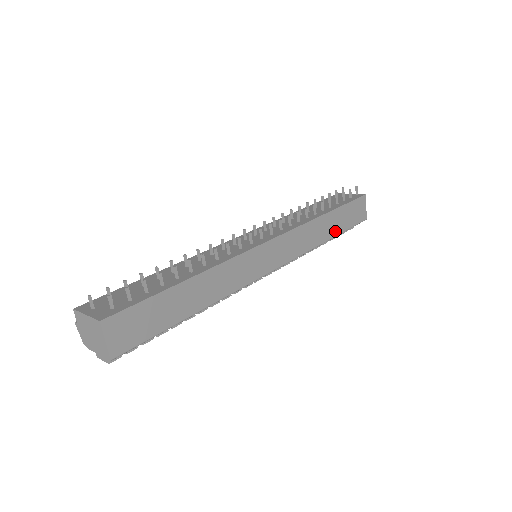
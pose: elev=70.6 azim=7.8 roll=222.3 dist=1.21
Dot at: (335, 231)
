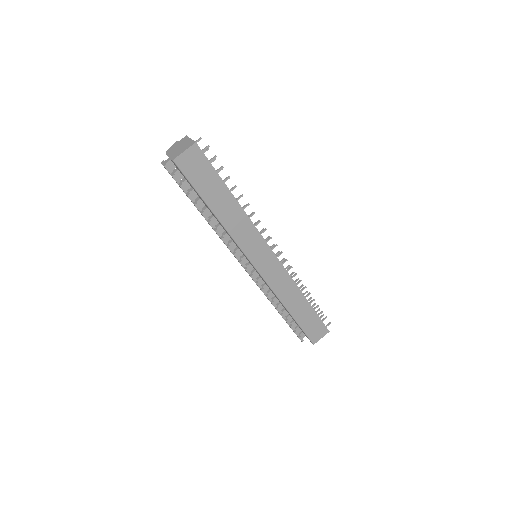
Dot at: (296, 315)
